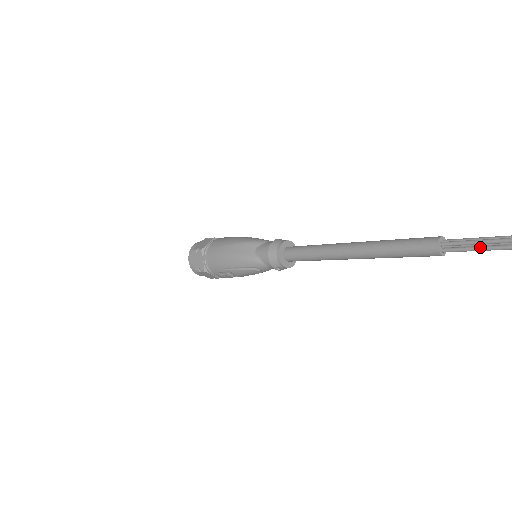
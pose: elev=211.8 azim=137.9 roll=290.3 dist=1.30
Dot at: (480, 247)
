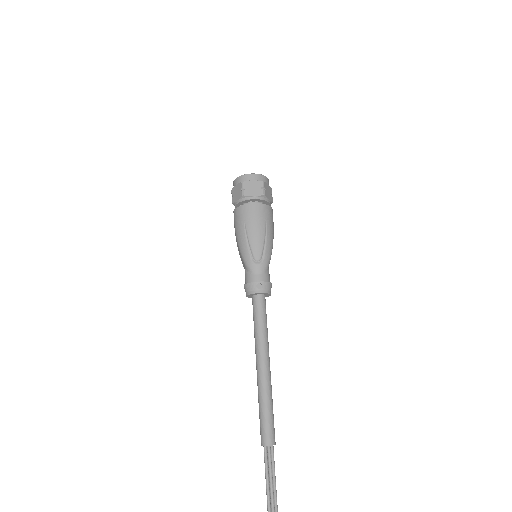
Dot at: (268, 474)
